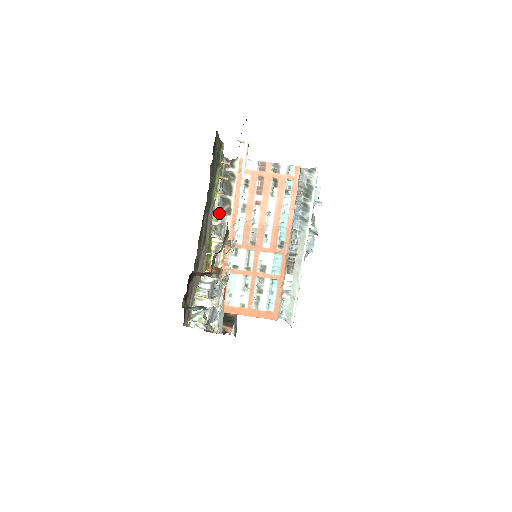
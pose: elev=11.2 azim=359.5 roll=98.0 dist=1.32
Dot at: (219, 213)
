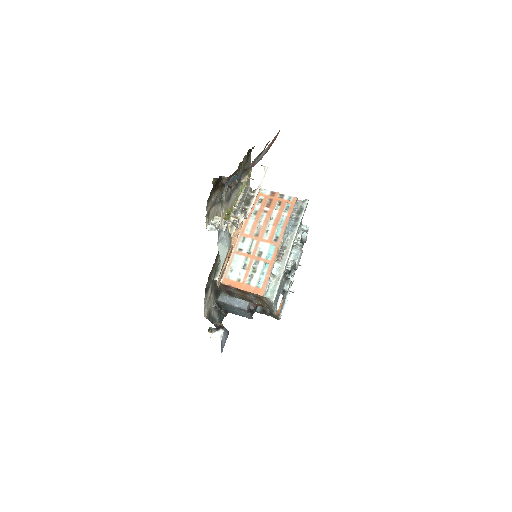
Dot at: (238, 214)
